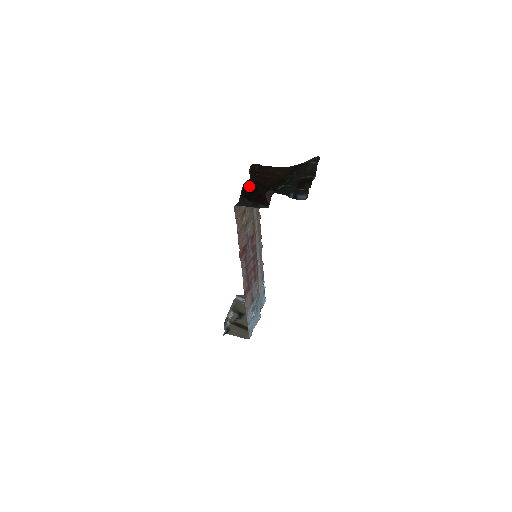
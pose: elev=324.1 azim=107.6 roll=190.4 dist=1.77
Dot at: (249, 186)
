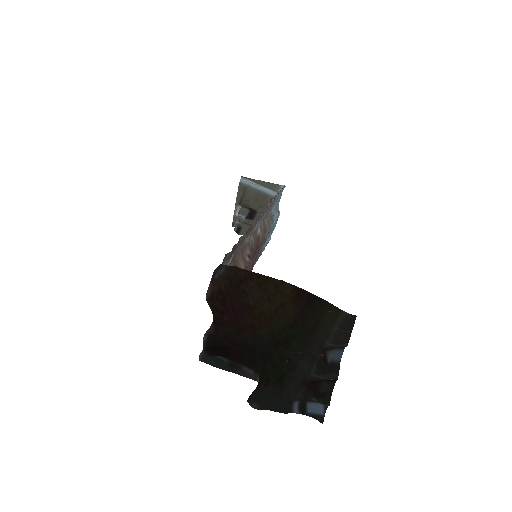
Dot at: (214, 346)
